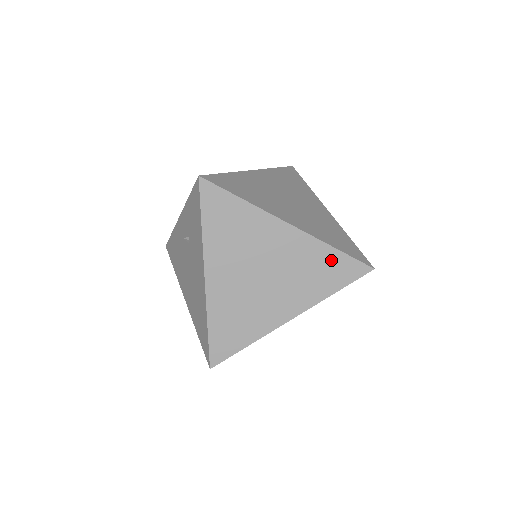
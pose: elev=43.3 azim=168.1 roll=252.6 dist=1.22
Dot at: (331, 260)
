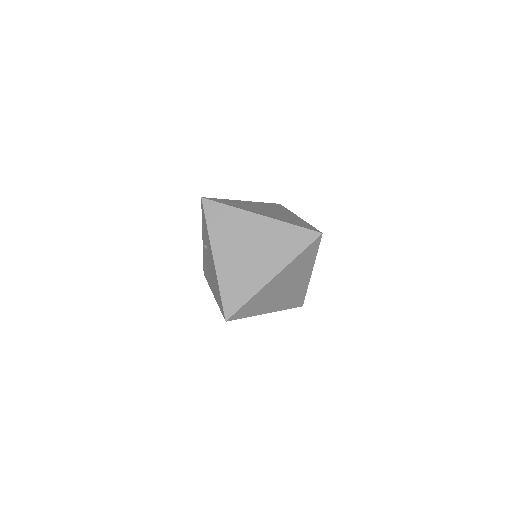
Dot at: (292, 233)
